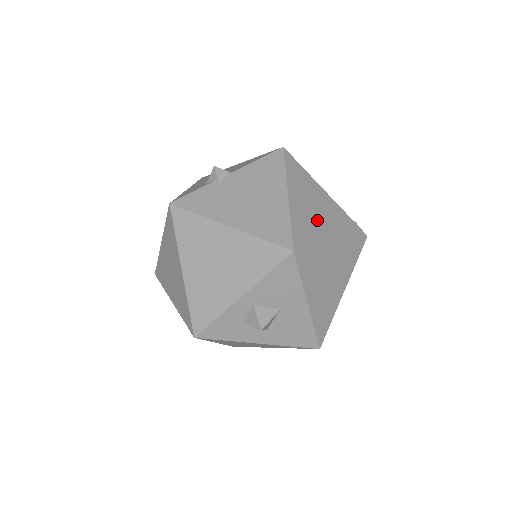
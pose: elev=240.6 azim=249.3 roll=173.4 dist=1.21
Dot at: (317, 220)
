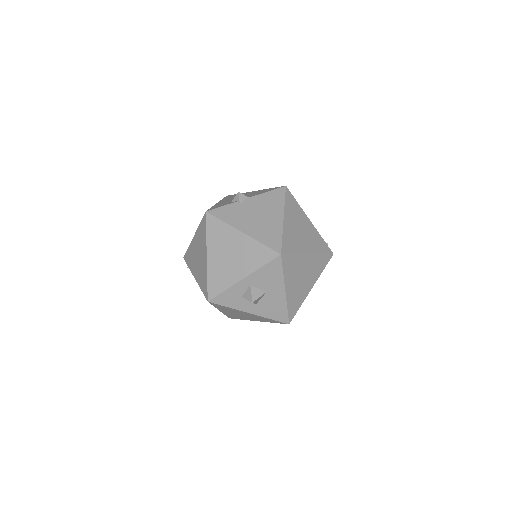
Dot at: (300, 238)
